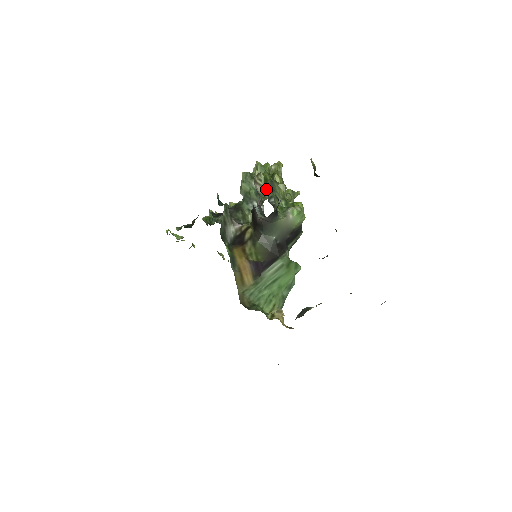
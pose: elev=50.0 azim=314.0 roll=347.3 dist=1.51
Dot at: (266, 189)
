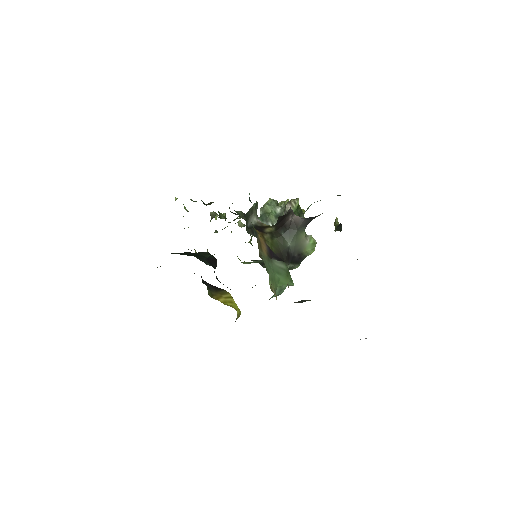
Dot at: (296, 212)
